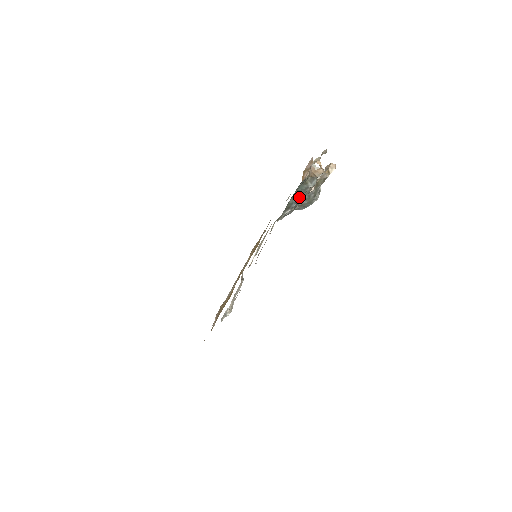
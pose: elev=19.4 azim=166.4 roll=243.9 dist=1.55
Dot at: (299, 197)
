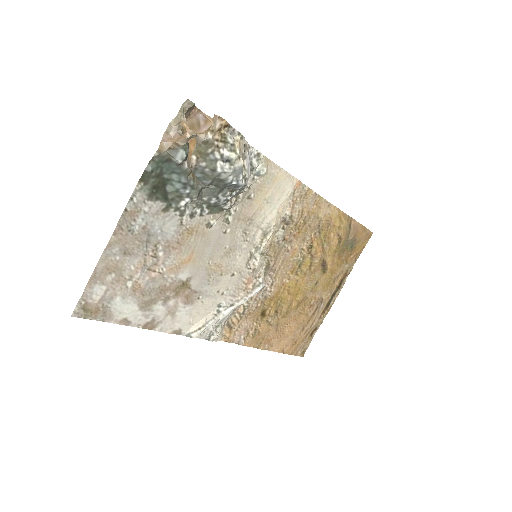
Dot at: (185, 179)
